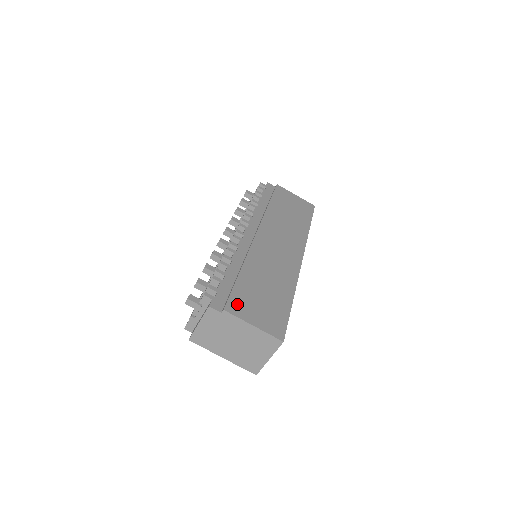
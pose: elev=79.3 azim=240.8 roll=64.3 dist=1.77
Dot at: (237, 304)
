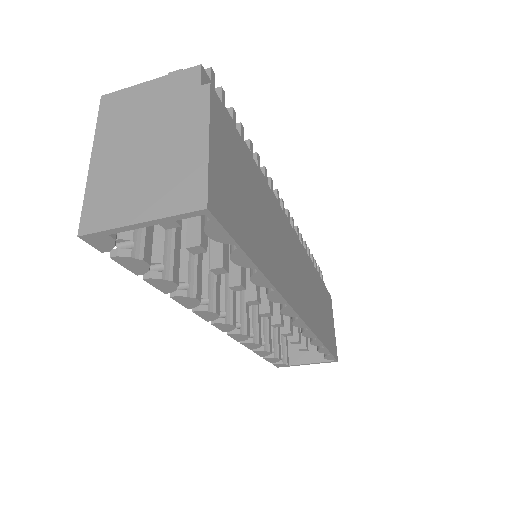
Dot at: (225, 124)
